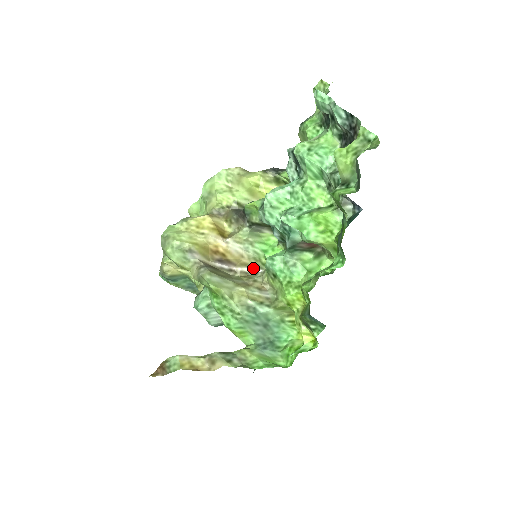
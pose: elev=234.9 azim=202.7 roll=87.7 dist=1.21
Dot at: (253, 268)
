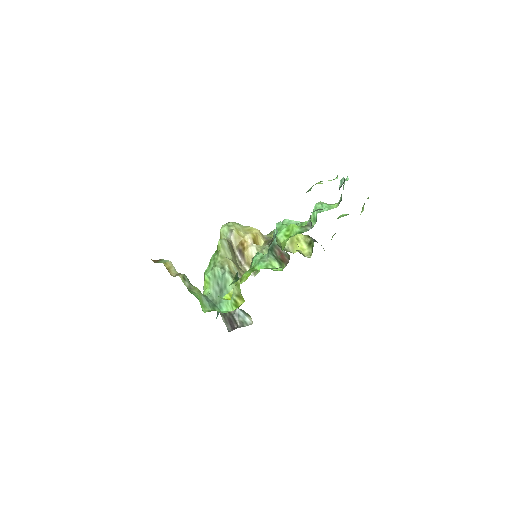
Dot at: occluded
